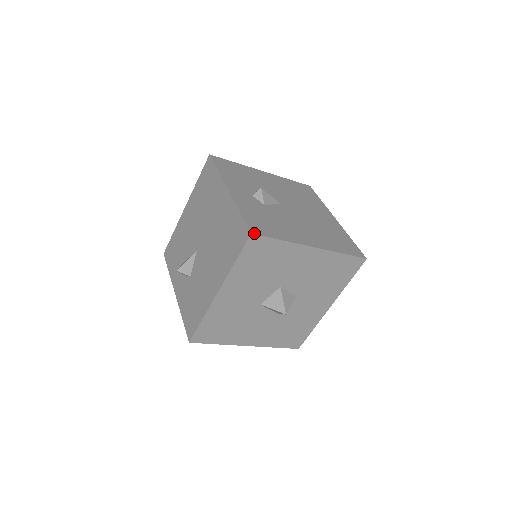
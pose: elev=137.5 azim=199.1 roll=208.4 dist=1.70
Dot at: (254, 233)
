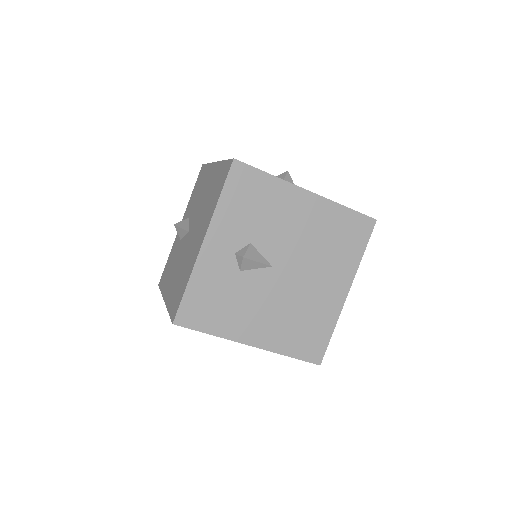
Dot at: (177, 323)
